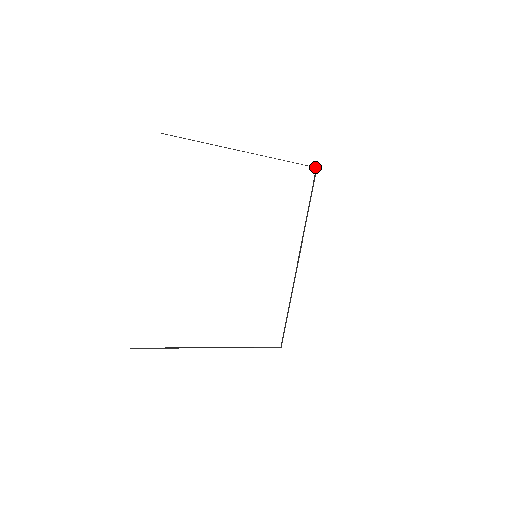
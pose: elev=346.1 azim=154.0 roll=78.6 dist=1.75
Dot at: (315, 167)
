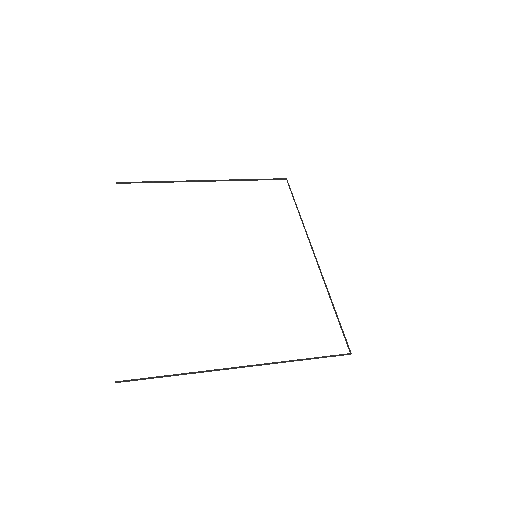
Dot at: (284, 178)
